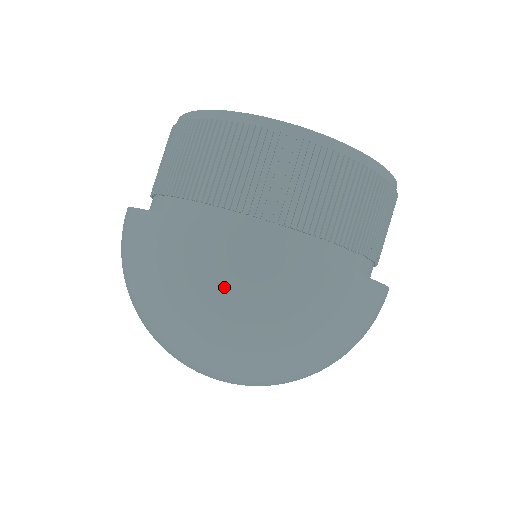
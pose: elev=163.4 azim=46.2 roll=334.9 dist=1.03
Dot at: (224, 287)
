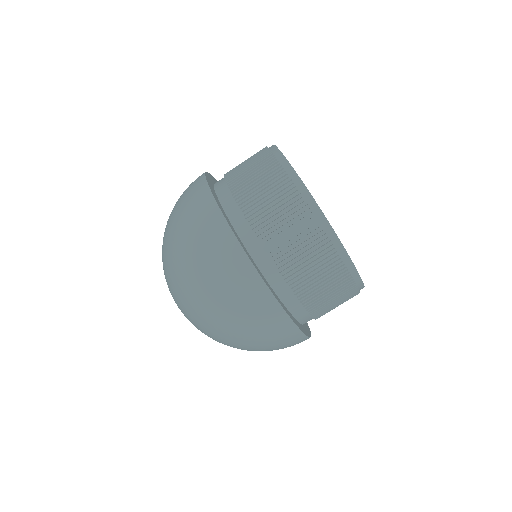
Dot at: (190, 222)
